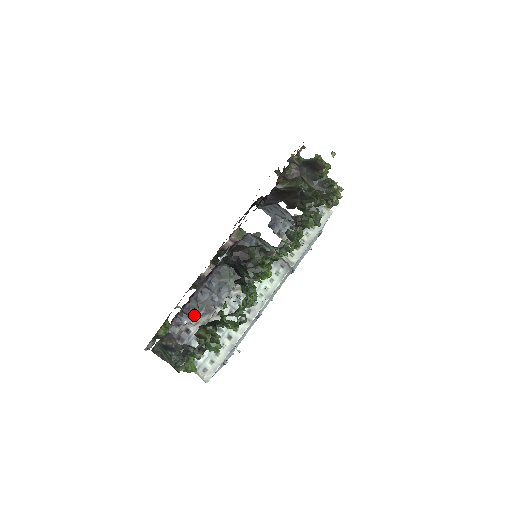
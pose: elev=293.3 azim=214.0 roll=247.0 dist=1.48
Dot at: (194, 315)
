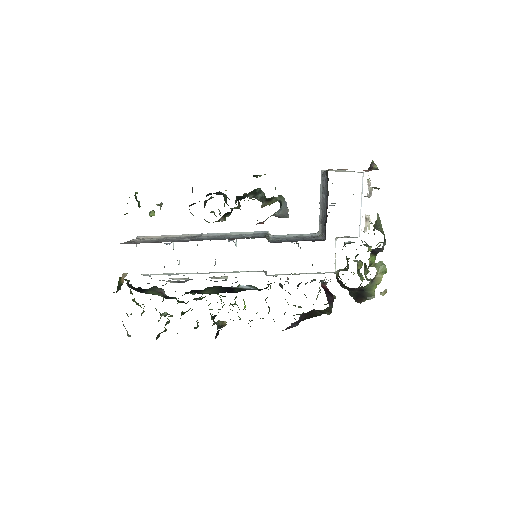
Dot at: occluded
